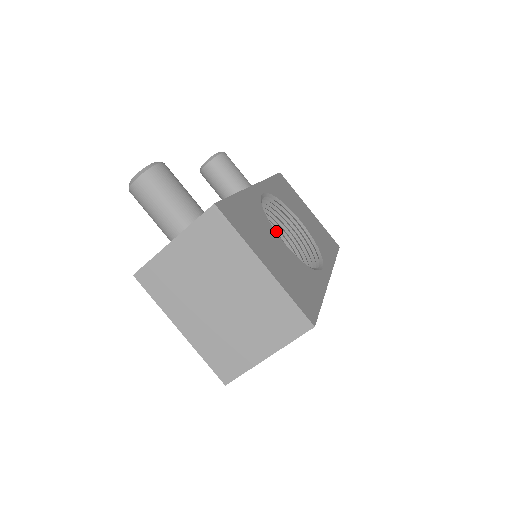
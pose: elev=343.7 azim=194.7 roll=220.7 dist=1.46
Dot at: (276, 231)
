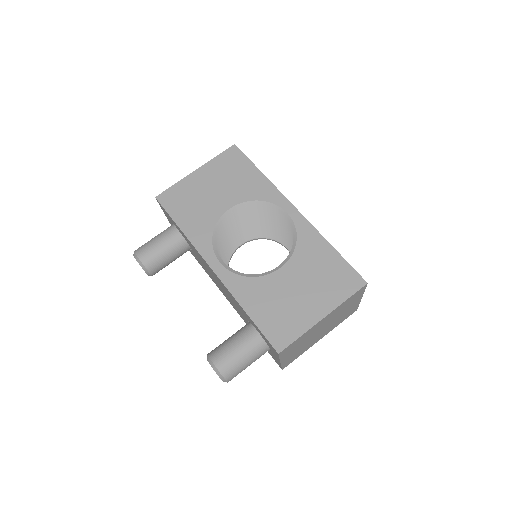
Dot at: (229, 226)
